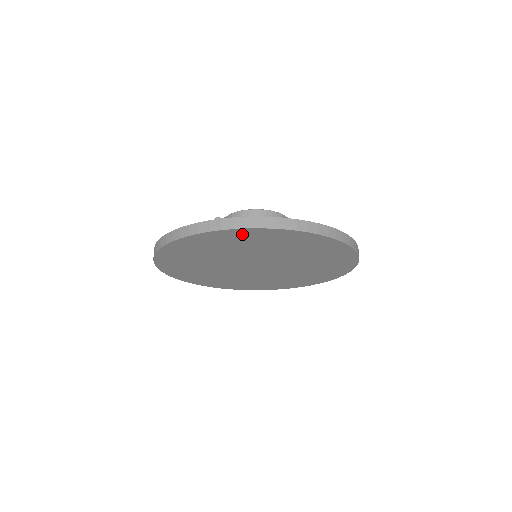
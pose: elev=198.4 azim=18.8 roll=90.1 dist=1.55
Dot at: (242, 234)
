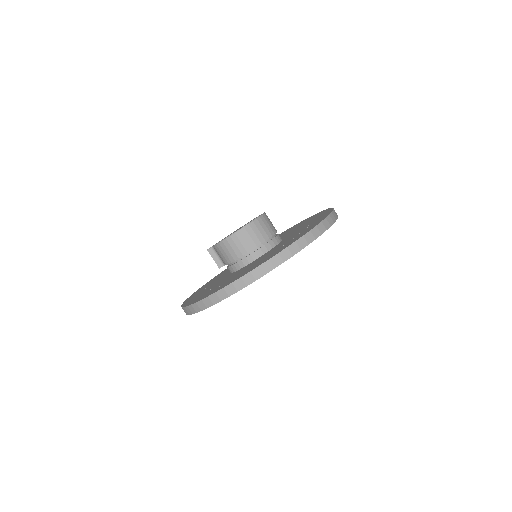
Dot at: occluded
